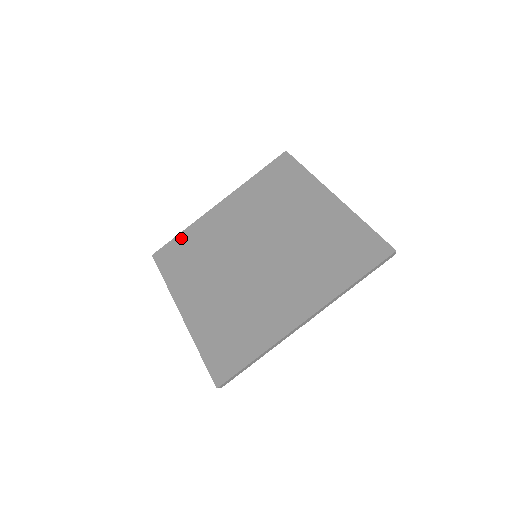
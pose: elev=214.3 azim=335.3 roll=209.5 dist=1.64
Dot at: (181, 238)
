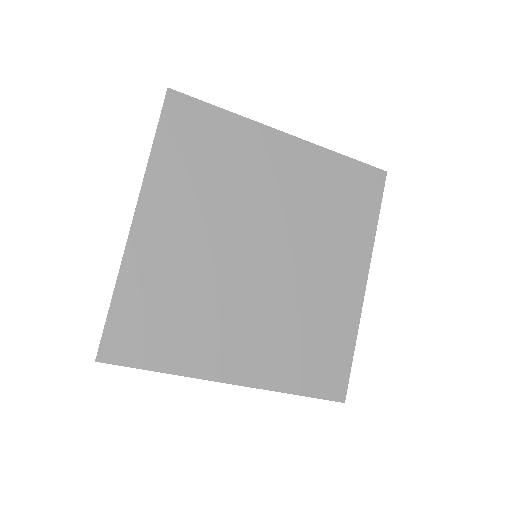
Dot at: (124, 305)
